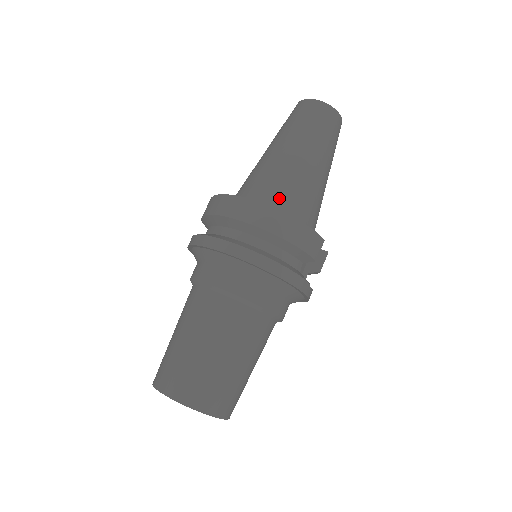
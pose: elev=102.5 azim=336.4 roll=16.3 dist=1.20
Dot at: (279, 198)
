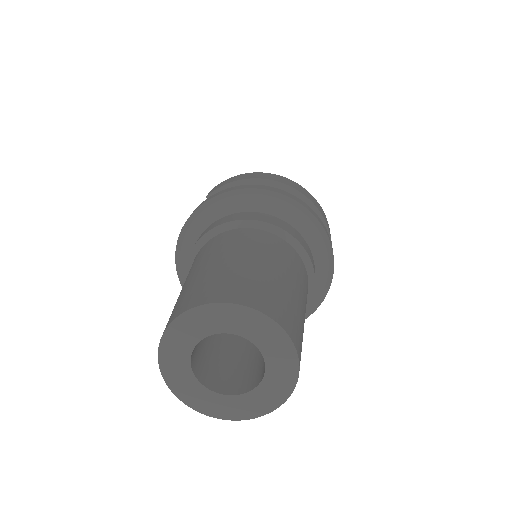
Dot at: occluded
